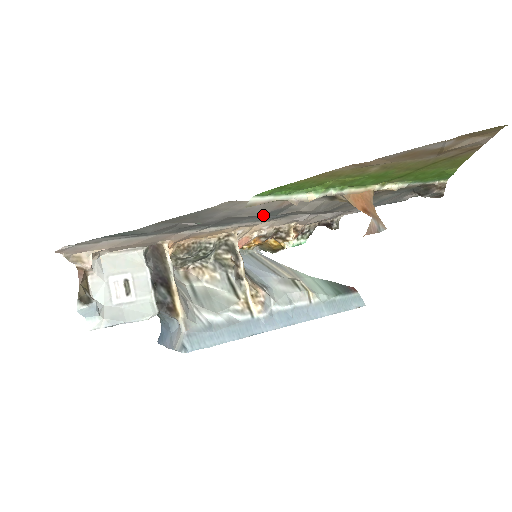
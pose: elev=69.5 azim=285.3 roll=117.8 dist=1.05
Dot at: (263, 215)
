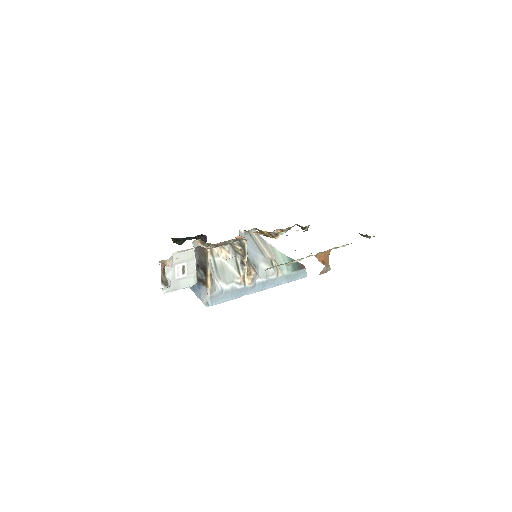
Dot at: occluded
